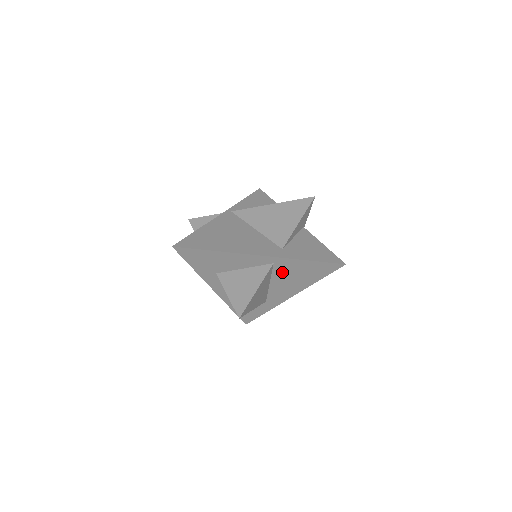
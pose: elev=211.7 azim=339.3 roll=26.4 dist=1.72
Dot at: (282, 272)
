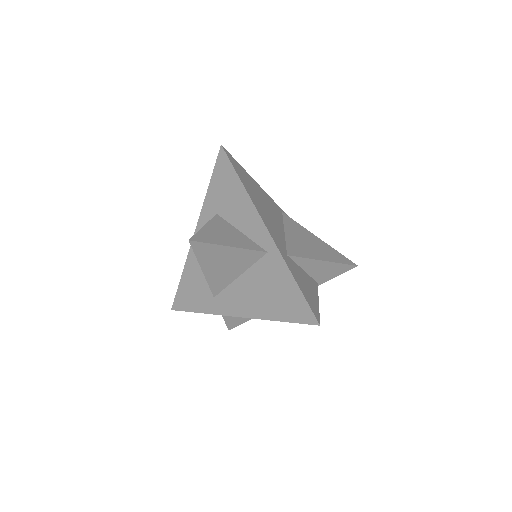
Dot at: (262, 273)
